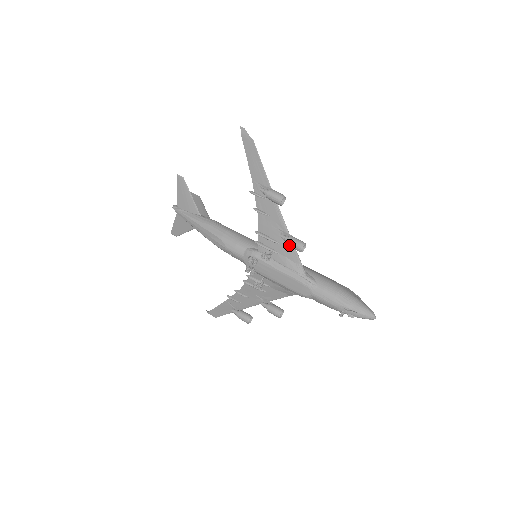
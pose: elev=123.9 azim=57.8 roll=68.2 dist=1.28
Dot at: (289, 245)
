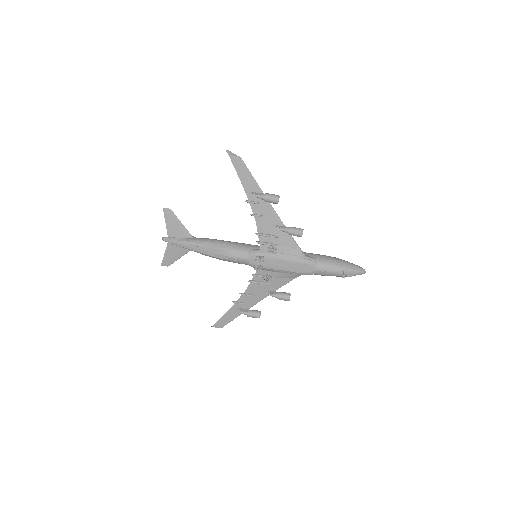
Dot at: (291, 234)
